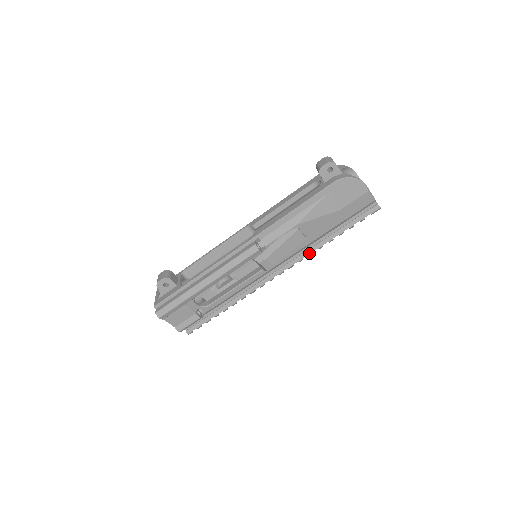
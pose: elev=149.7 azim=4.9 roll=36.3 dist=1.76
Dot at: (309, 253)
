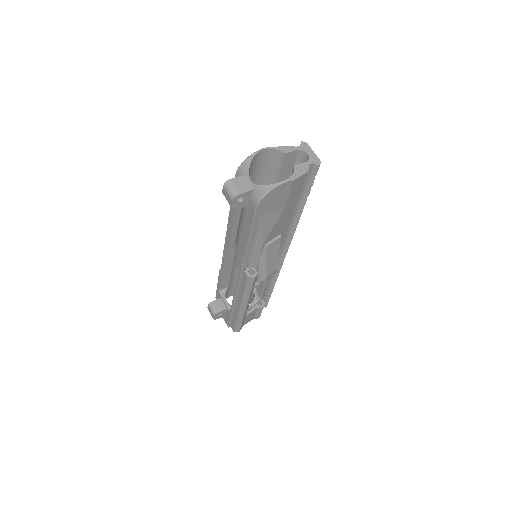
Dot at: (294, 230)
